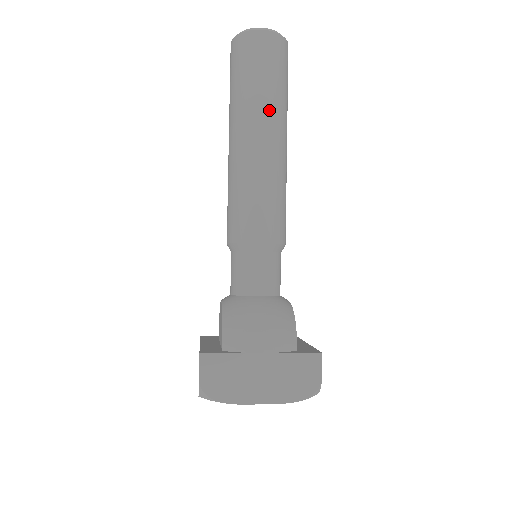
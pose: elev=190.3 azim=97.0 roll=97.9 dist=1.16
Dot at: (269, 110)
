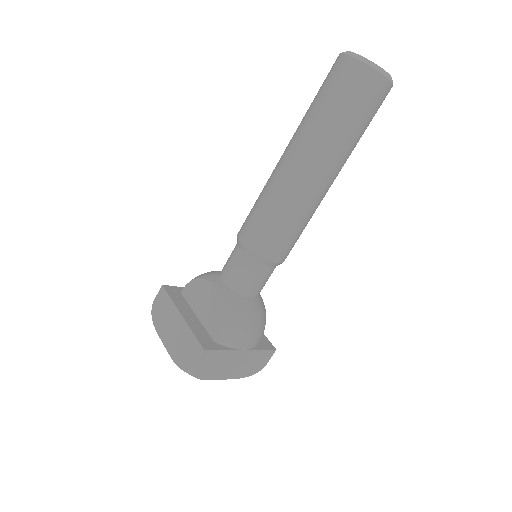
Dot at: (345, 157)
